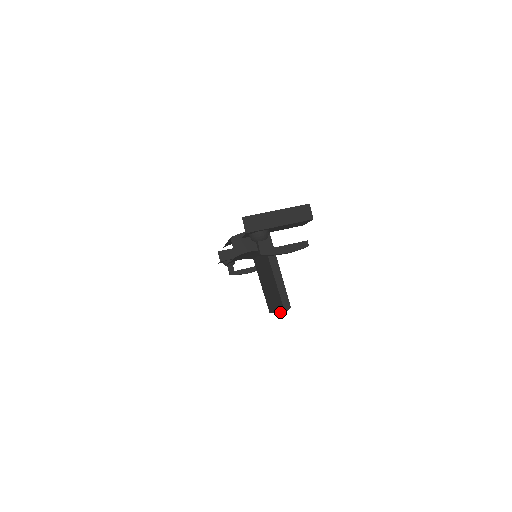
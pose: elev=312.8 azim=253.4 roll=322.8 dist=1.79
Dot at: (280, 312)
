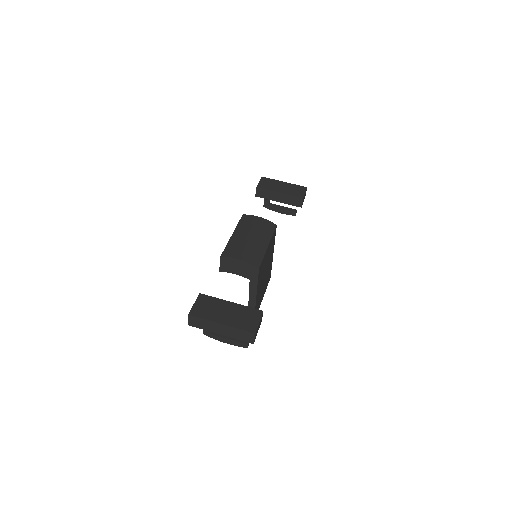
Dot at: occluded
